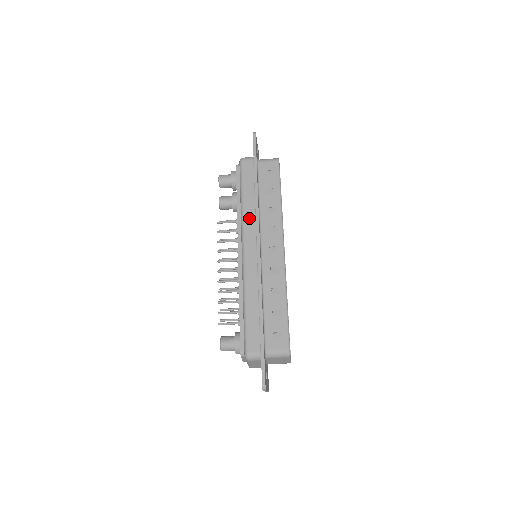
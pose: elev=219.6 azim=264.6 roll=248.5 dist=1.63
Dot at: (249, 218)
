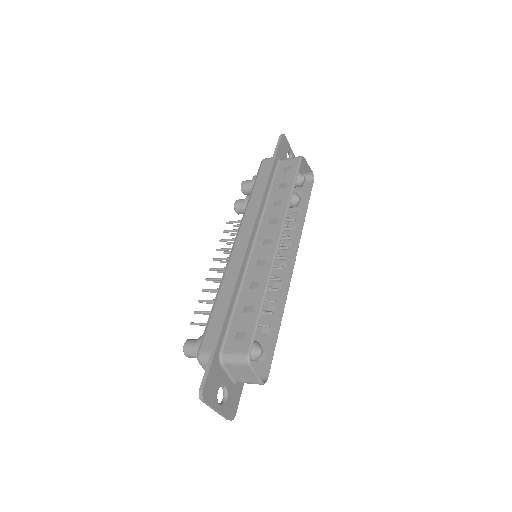
Dot at: (251, 211)
